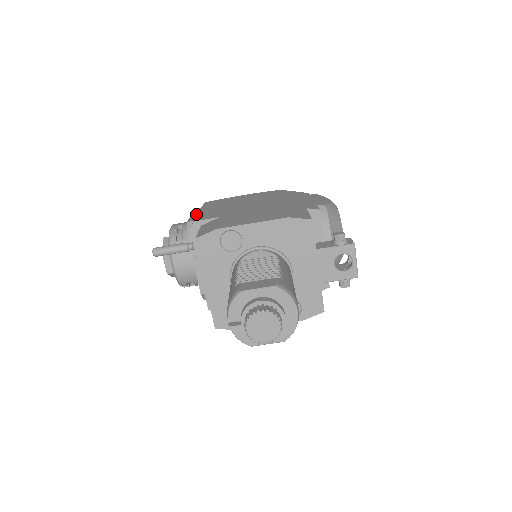
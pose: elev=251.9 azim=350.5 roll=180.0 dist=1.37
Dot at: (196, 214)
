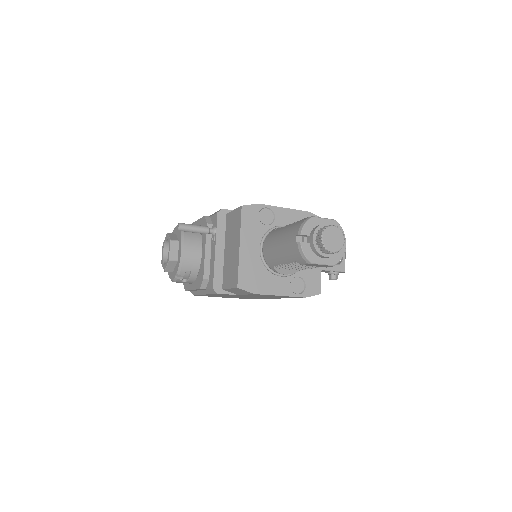
Dot at: occluded
